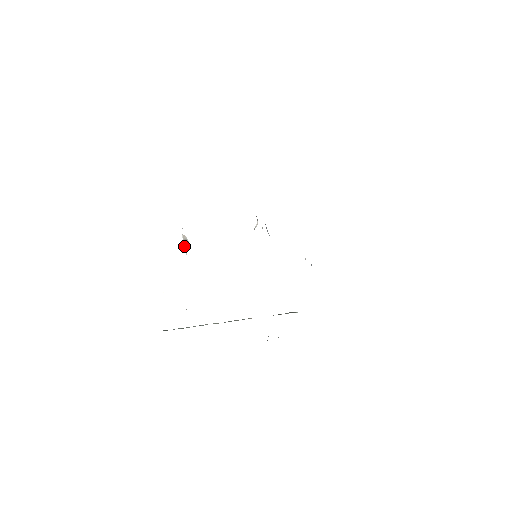
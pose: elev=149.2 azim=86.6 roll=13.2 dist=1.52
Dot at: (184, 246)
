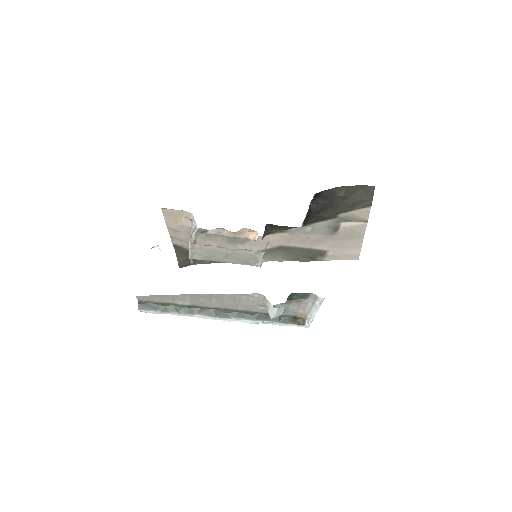
Dot at: (191, 238)
